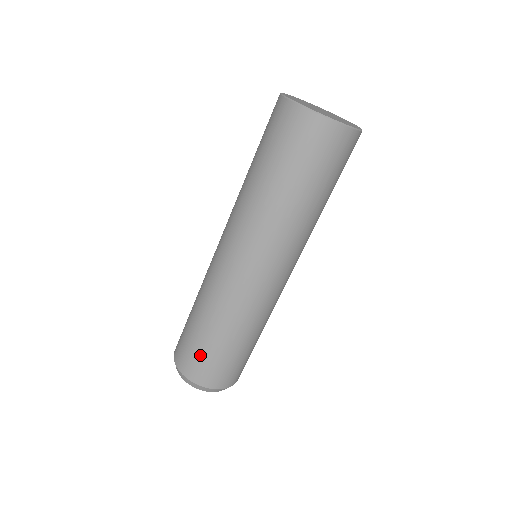
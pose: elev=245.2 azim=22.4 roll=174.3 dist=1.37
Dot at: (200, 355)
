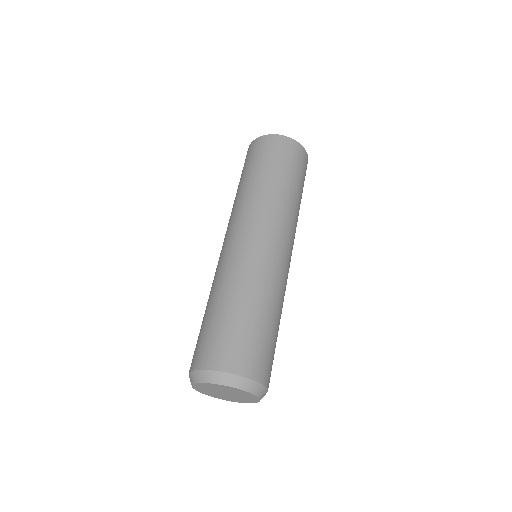
Dot at: (216, 334)
